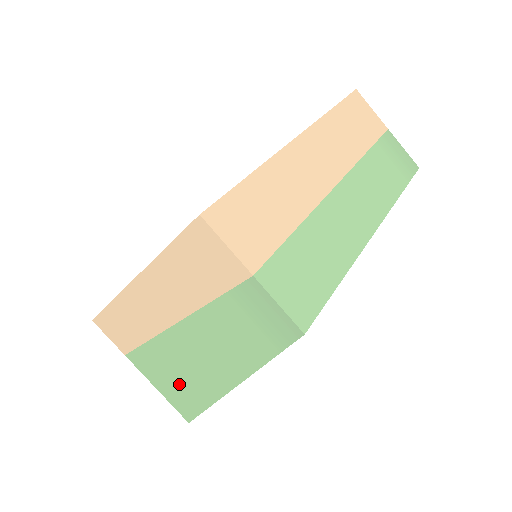
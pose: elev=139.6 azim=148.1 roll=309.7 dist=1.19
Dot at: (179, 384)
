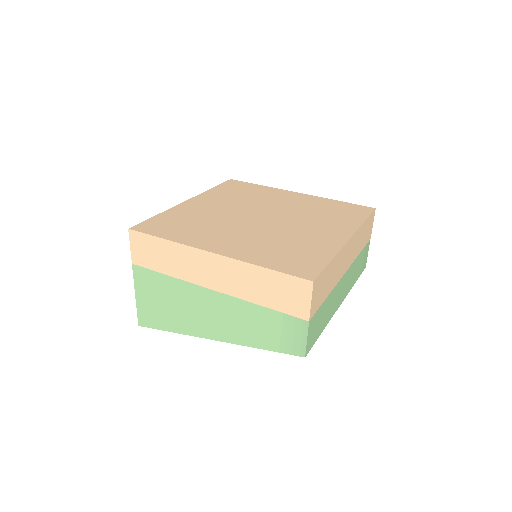
Dot at: (166, 309)
